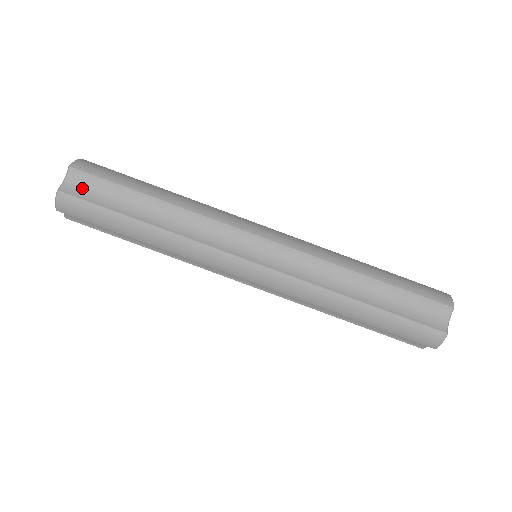
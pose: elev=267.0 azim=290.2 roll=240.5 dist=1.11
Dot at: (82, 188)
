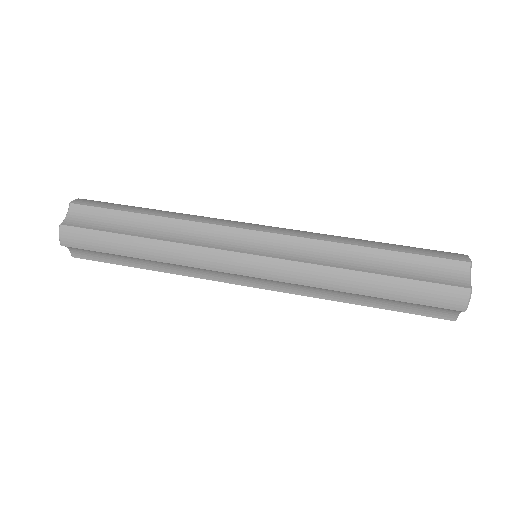
Dot at: (82, 219)
